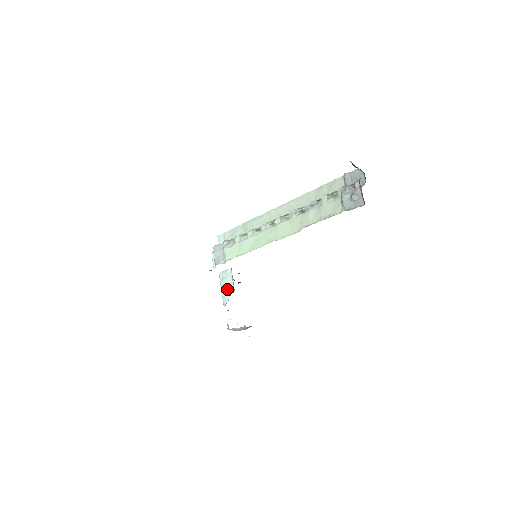
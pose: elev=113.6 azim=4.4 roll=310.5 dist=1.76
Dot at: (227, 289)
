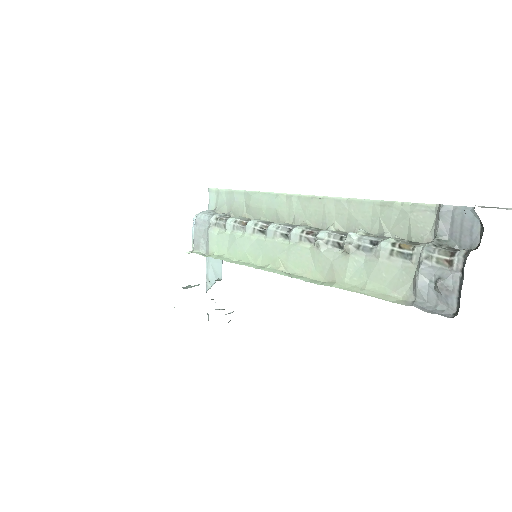
Dot at: (213, 269)
